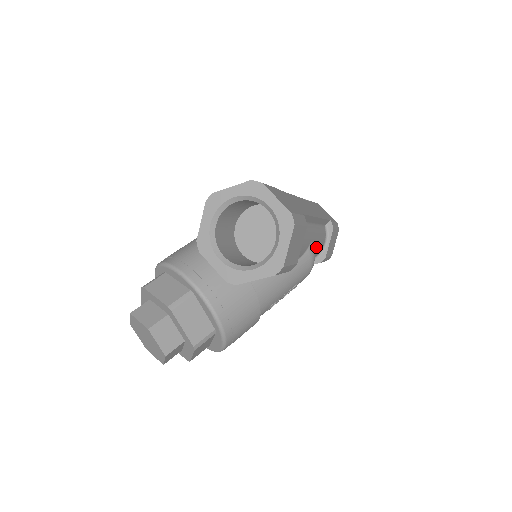
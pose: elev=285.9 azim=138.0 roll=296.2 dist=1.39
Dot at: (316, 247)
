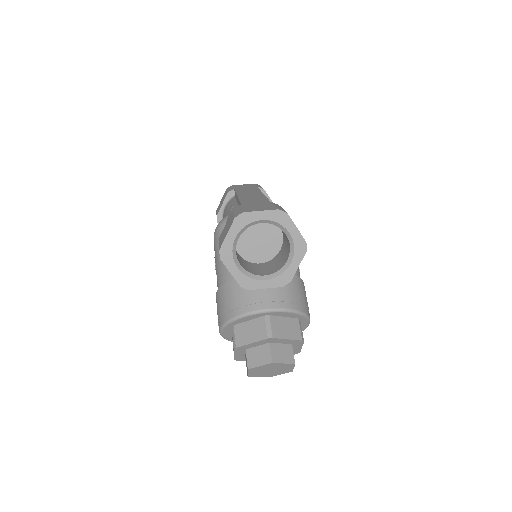
Dot at: occluded
